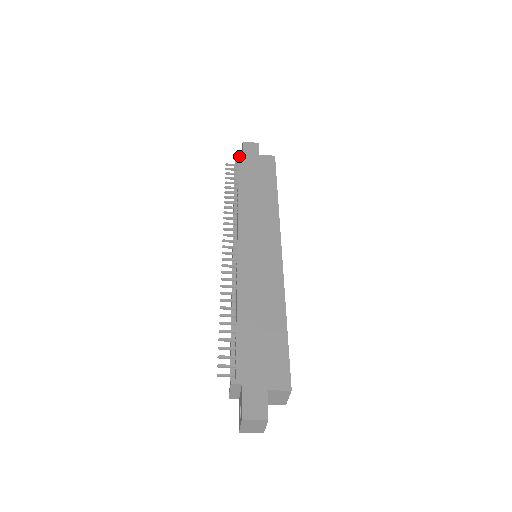
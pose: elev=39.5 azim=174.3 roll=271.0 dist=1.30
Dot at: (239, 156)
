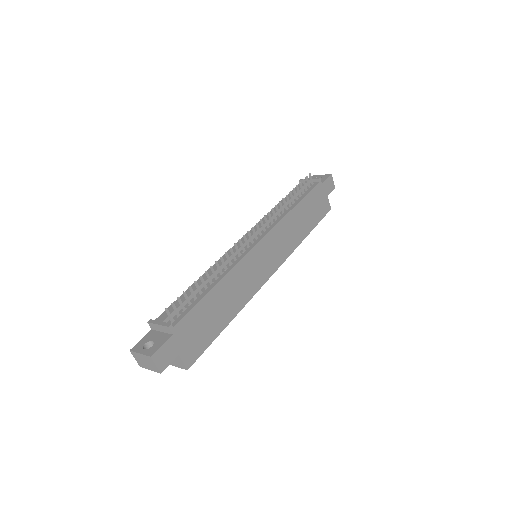
Dot at: occluded
